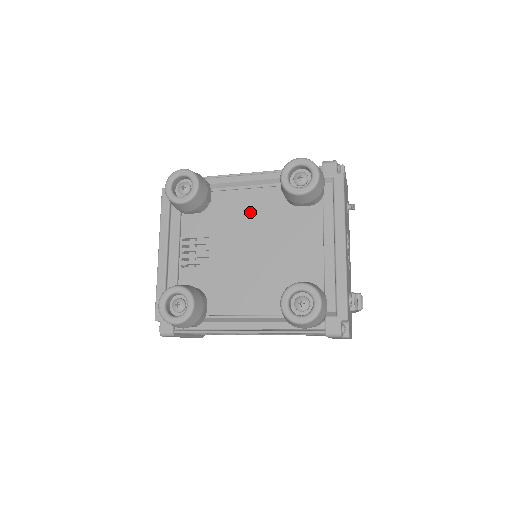
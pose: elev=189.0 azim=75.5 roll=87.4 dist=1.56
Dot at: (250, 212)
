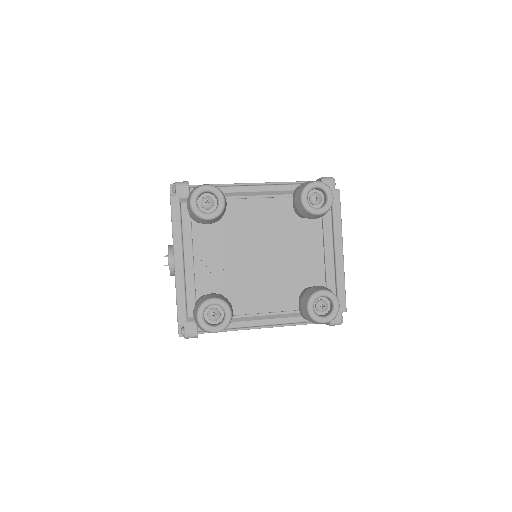
Dot at: (259, 220)
